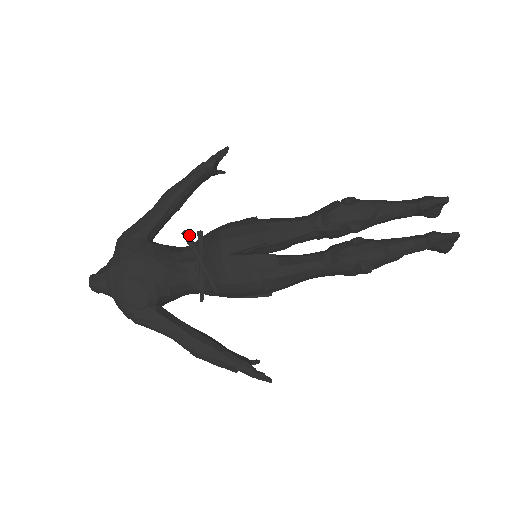
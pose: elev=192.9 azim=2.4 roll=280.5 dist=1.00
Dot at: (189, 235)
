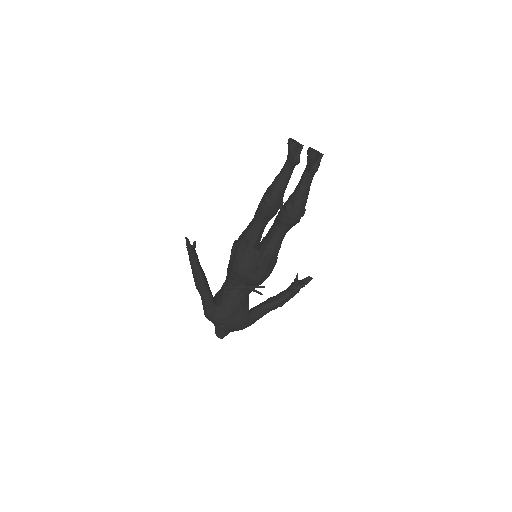
Dot at: (229, 287)
